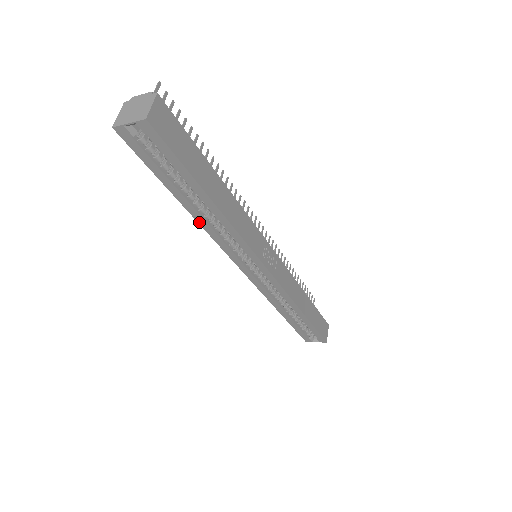
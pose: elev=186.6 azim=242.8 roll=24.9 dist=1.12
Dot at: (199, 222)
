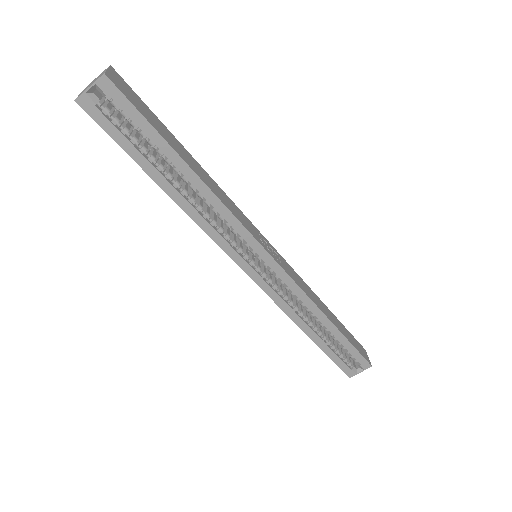
Dot at: (185, 210)
